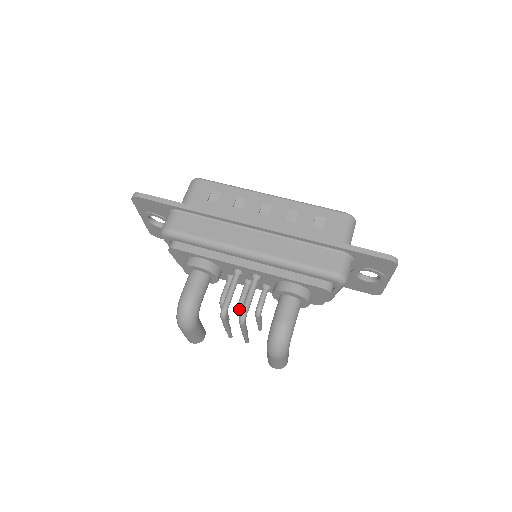
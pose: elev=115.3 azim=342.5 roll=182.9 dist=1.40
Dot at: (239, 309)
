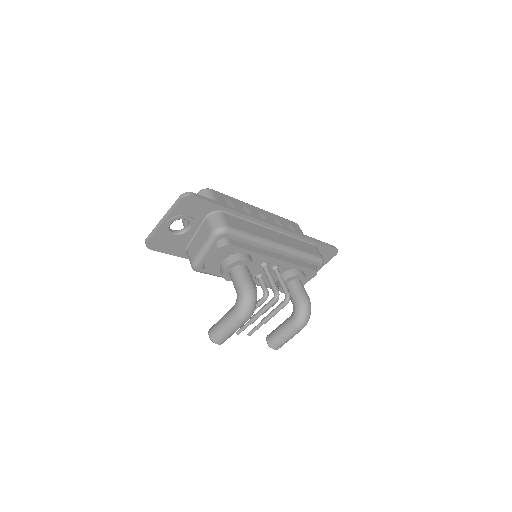
Dot at: (267, 297)
